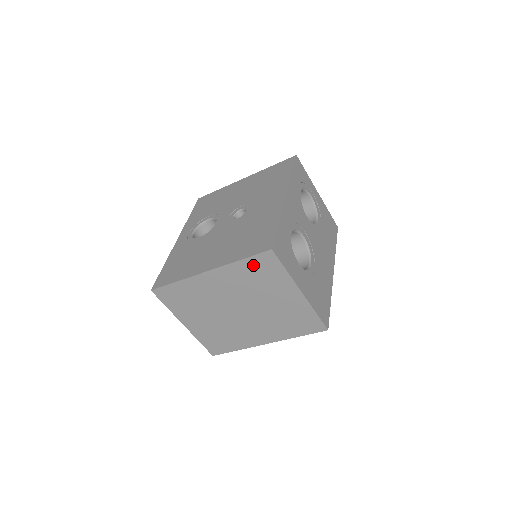
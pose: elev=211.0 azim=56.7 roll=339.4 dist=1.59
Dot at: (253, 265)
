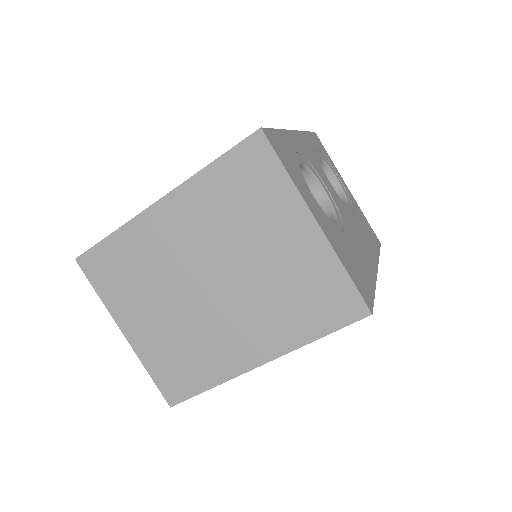
Dot at: (231, 171)
